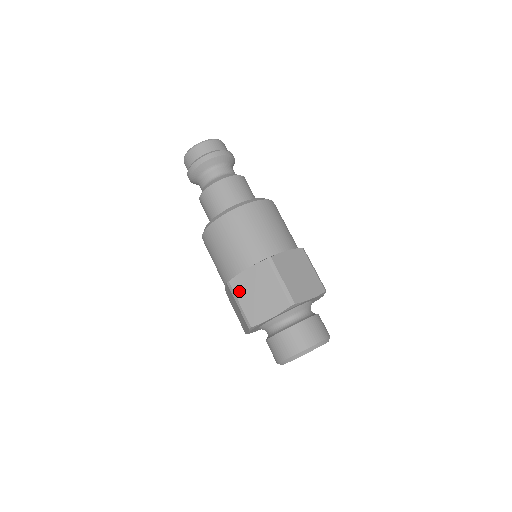
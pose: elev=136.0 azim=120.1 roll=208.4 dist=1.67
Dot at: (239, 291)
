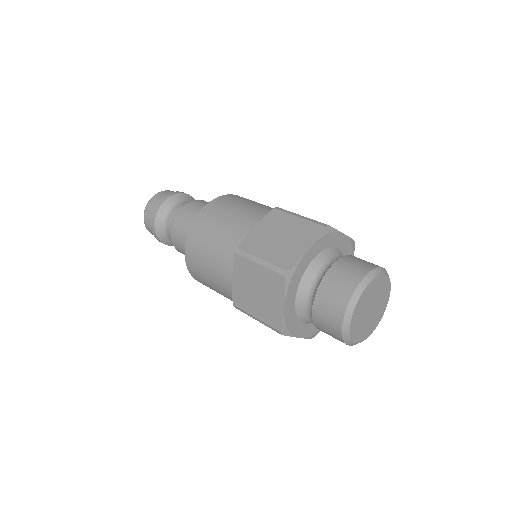
Dot at: (254, 248)
